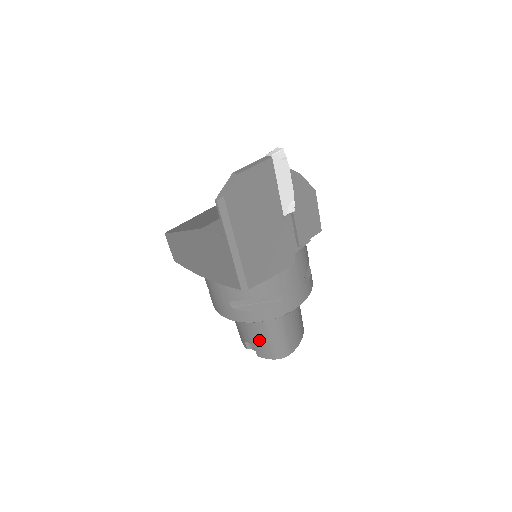
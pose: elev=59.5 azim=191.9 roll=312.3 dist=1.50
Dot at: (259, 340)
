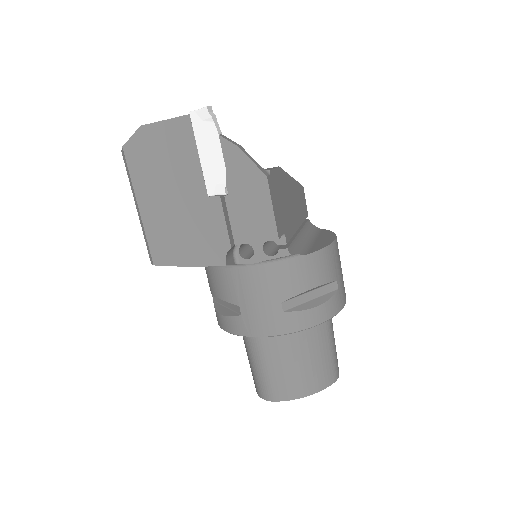
Dot at: occluded
